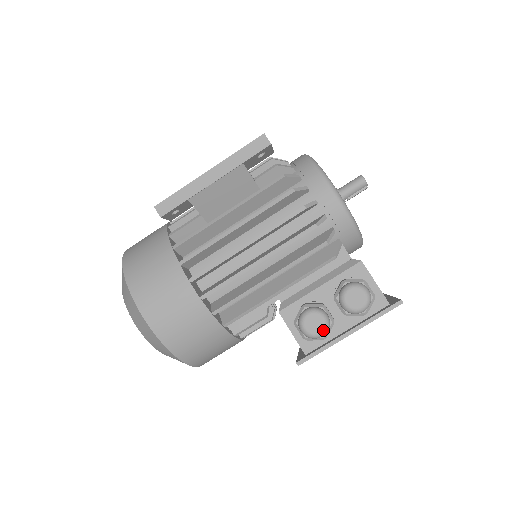
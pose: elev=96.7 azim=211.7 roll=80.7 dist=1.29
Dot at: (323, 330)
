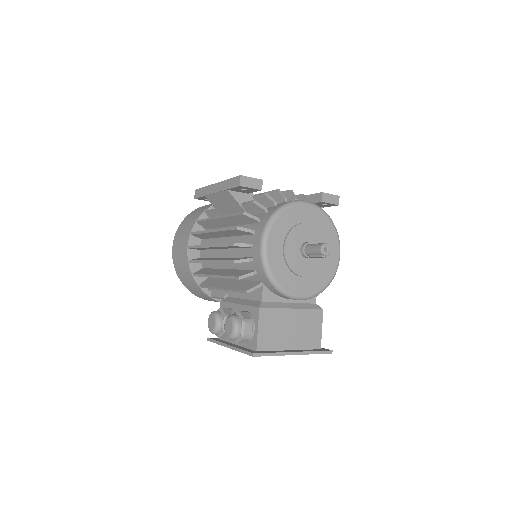
Dot at: (212, 330)
